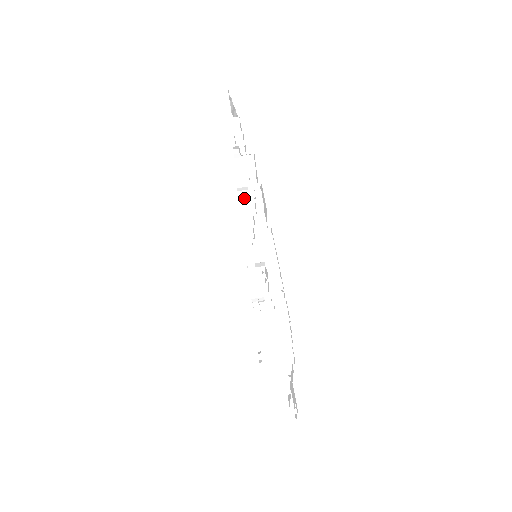
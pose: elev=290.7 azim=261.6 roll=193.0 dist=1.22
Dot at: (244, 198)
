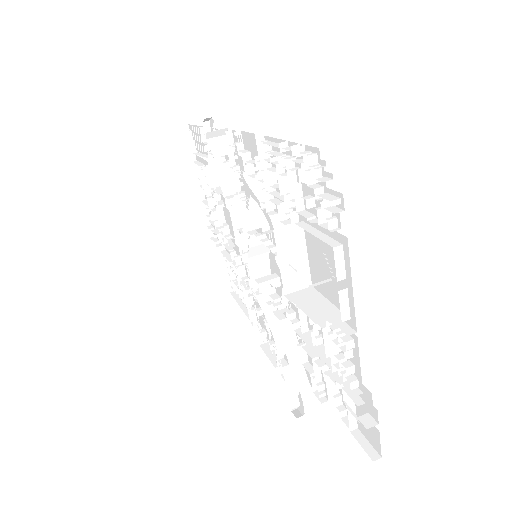
Dot at: (227, 186)
